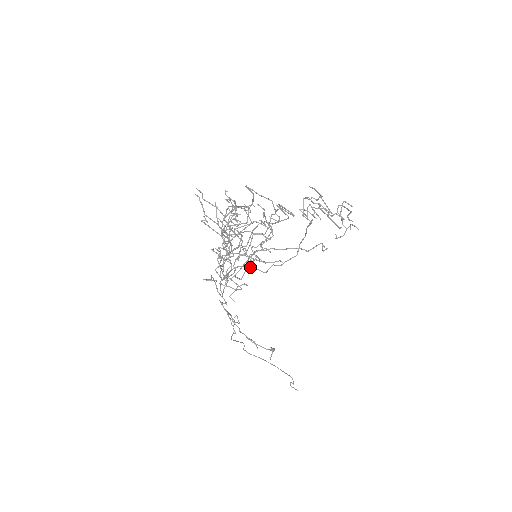
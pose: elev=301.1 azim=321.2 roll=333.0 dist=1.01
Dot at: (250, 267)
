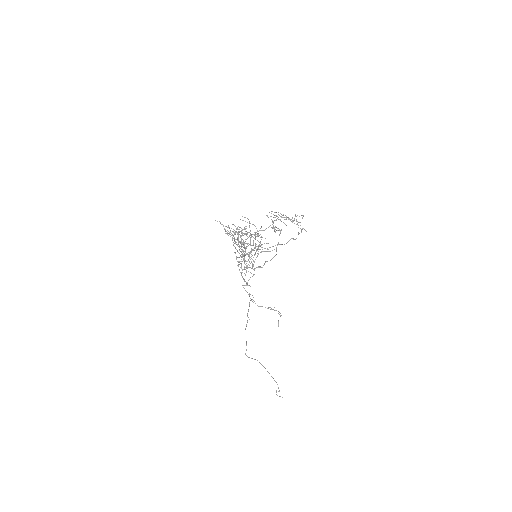
Dot at: (252, 266)
